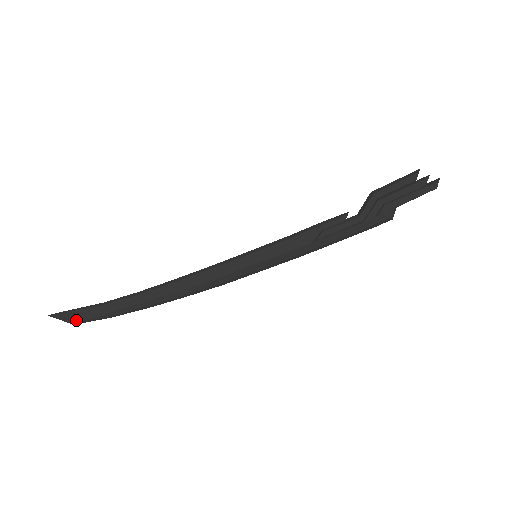
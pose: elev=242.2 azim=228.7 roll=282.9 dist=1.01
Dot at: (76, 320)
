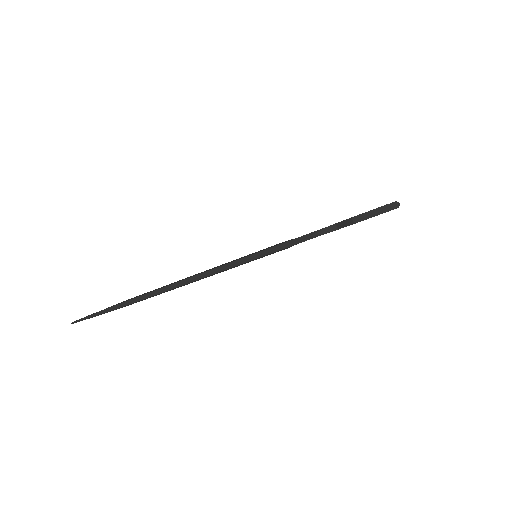
Dot at: occluded
